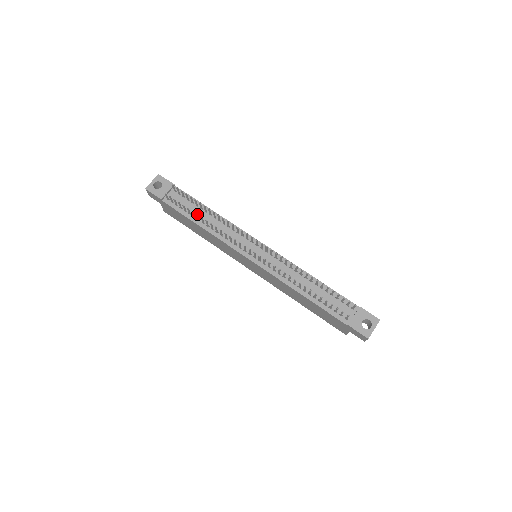
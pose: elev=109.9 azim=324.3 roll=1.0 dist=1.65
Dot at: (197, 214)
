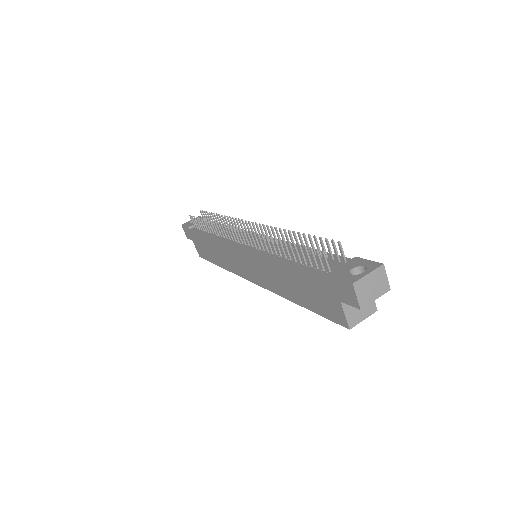
Dot at: (205, 219)
